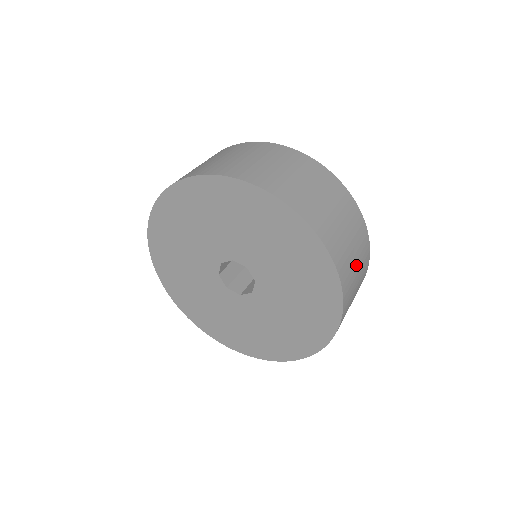
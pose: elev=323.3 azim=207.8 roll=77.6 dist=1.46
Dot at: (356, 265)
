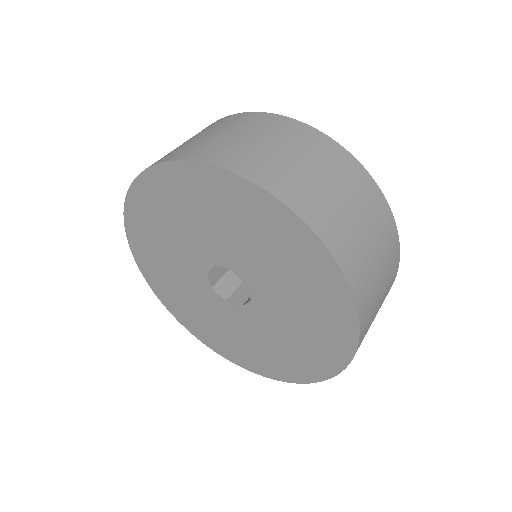
Dot at: (373, 320)
